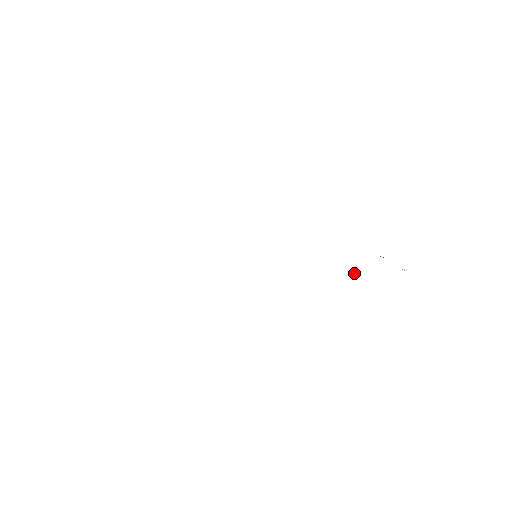
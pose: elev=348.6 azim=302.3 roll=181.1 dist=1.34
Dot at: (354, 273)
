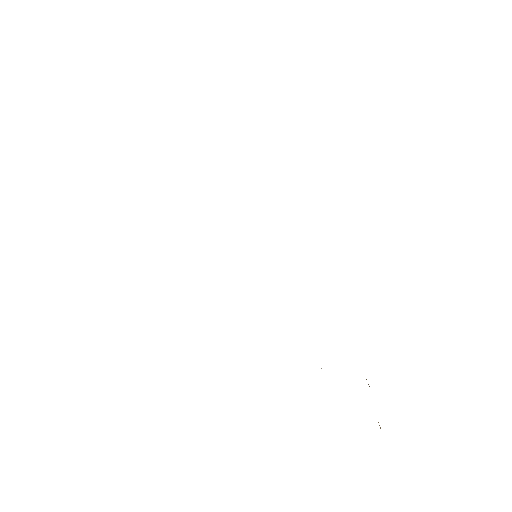
Dot at: occluded
